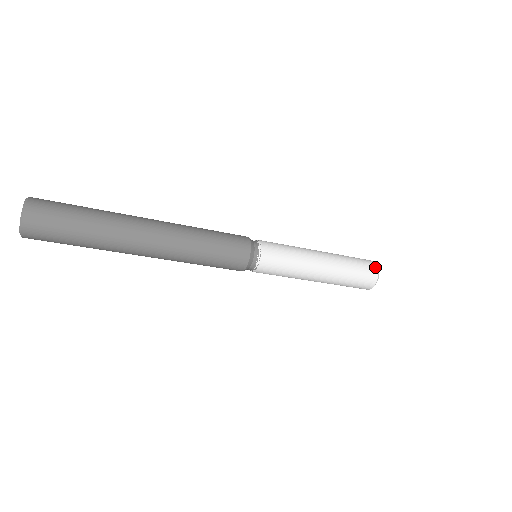
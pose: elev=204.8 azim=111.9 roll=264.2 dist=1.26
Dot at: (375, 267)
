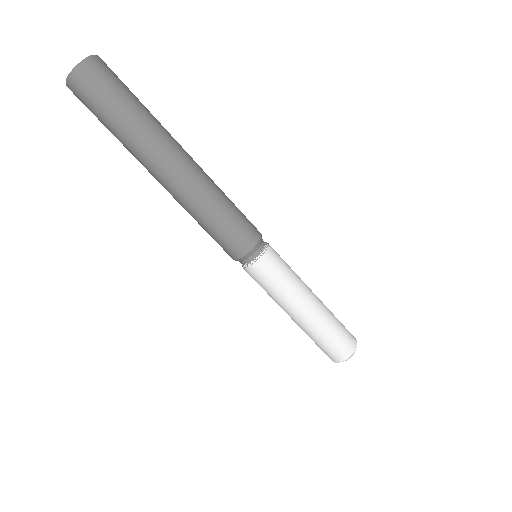
Dot at: occluded
